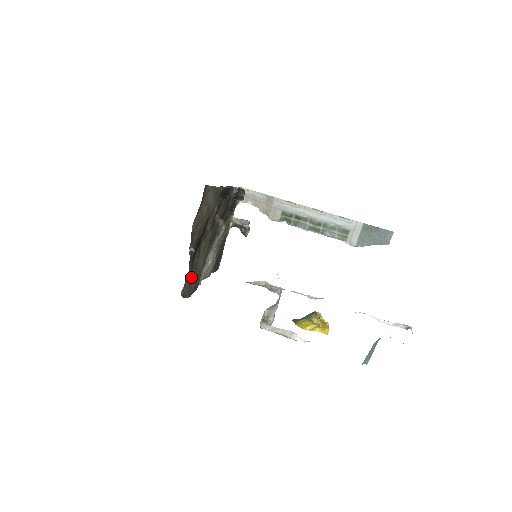
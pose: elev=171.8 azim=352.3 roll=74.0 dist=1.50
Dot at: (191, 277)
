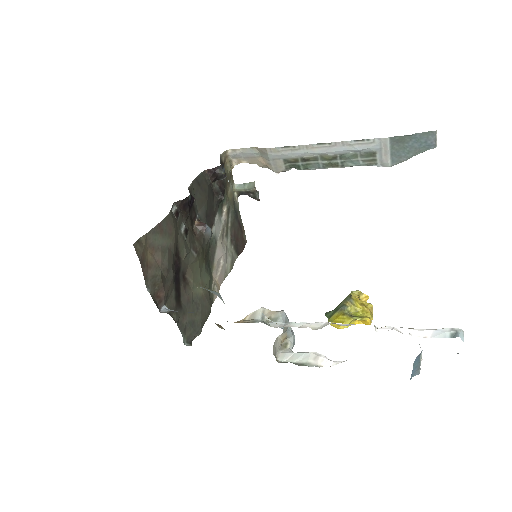
Dot at: (189, 317)
